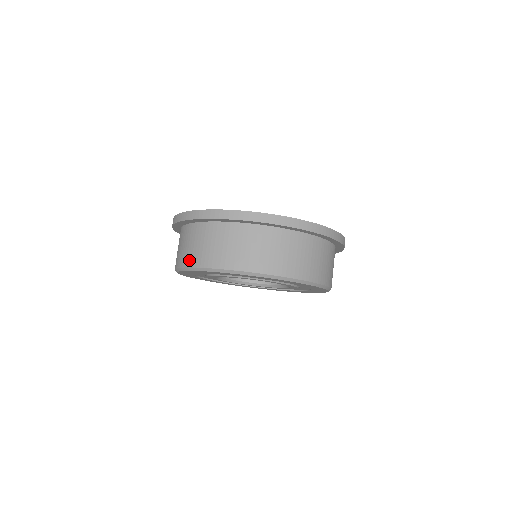
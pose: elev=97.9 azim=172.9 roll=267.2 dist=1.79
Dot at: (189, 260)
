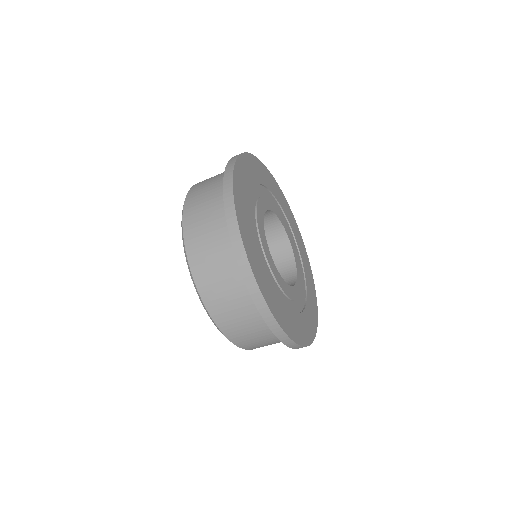
Dot at: (193, 250)
